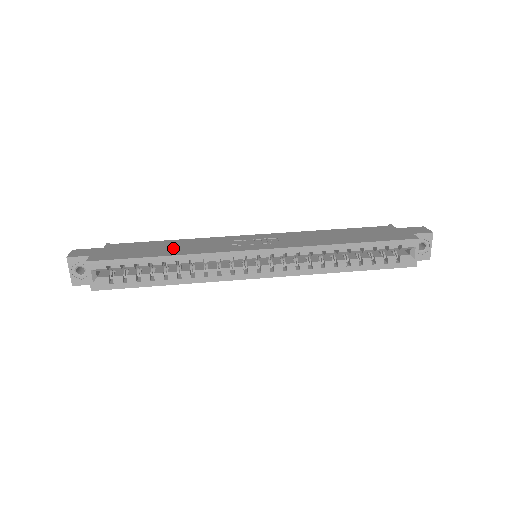
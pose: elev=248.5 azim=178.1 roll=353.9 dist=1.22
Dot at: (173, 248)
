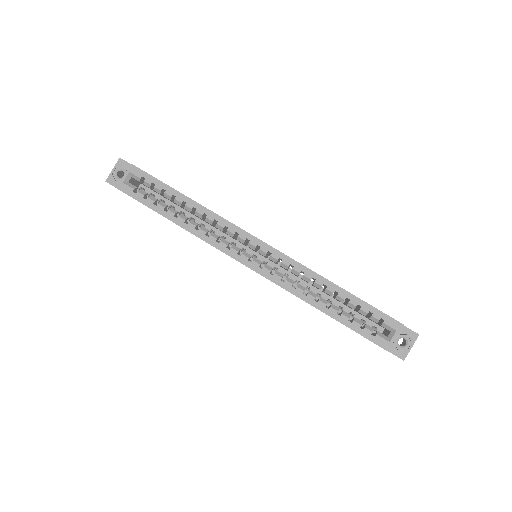
Dot at: occluded
